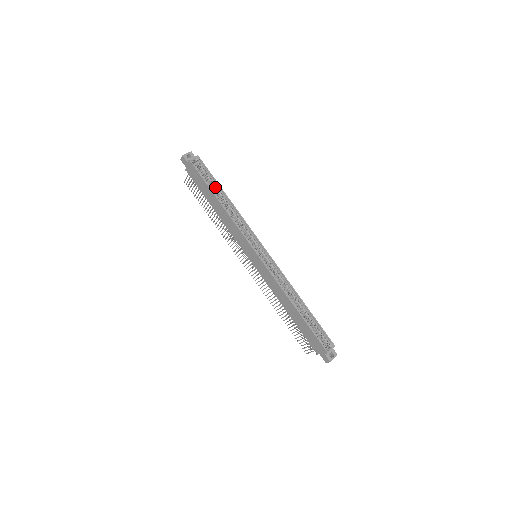
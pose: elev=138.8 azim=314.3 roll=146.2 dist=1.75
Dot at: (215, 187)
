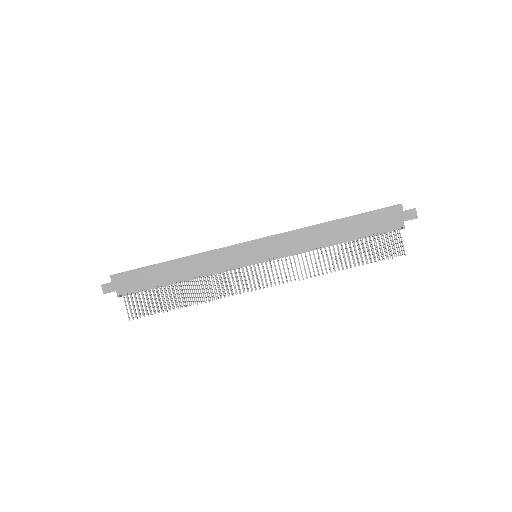
Dot at: occluded
